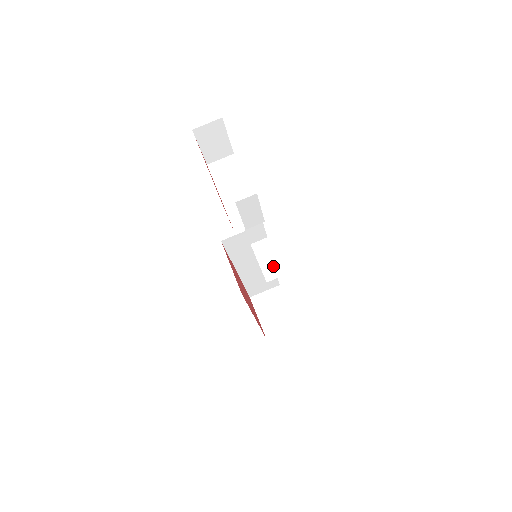
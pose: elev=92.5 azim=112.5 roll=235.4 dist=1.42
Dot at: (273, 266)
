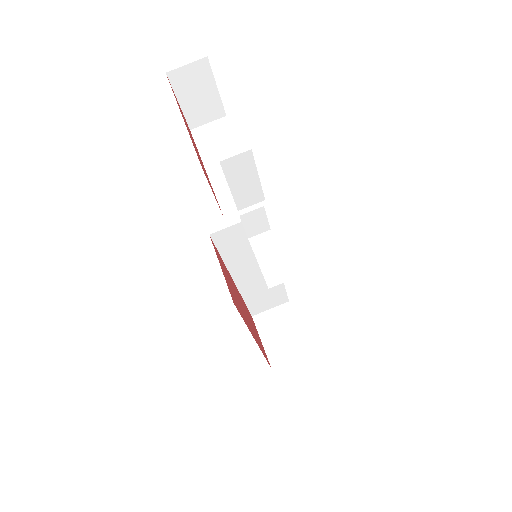
Dot at: (278, 267)
